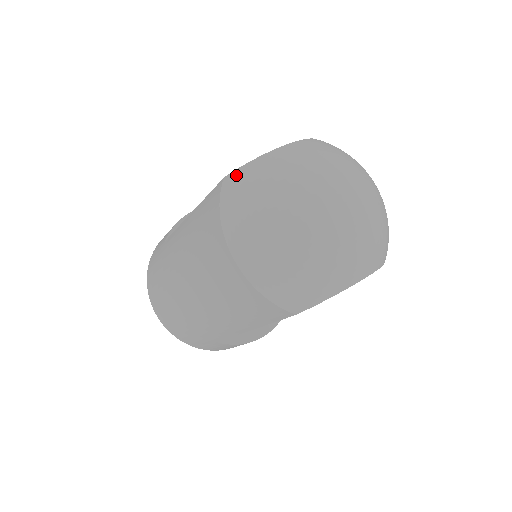
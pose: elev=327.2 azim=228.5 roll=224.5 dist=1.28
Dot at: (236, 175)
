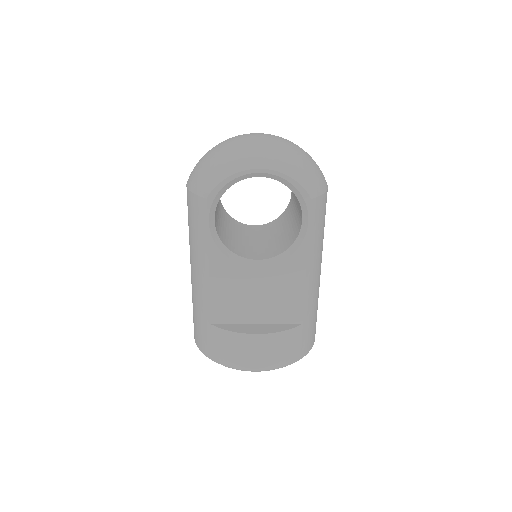
Dot at: occluded
